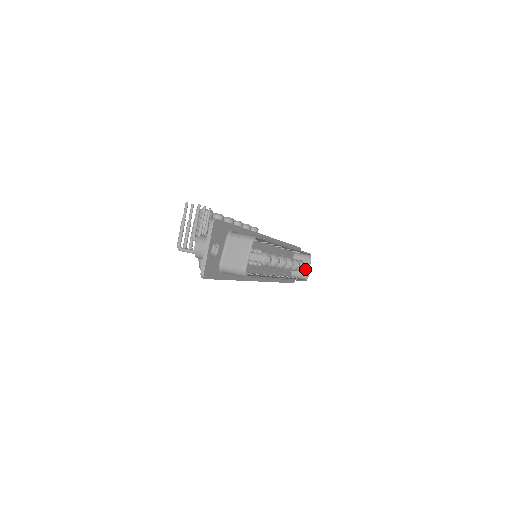
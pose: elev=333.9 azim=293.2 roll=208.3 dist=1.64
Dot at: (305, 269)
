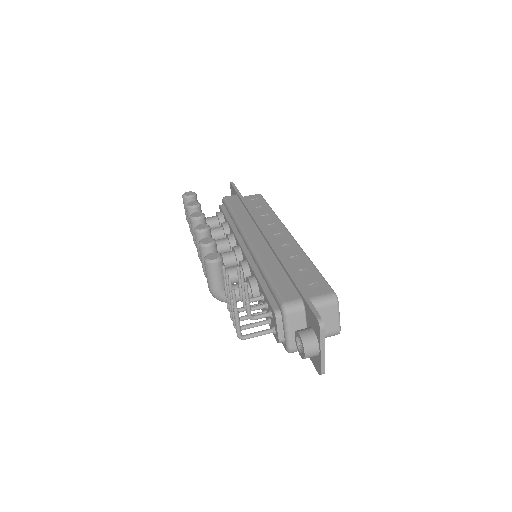
Dot at: occluded
